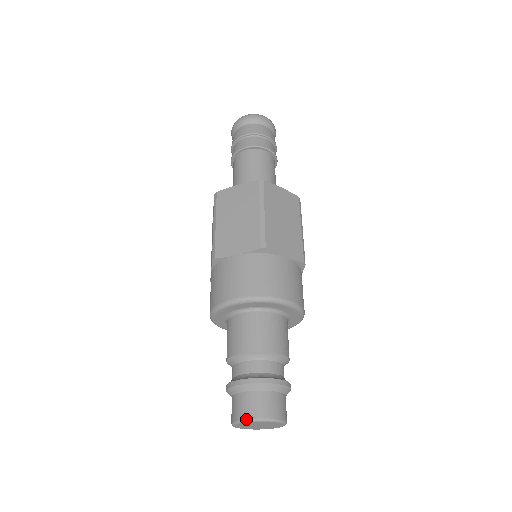
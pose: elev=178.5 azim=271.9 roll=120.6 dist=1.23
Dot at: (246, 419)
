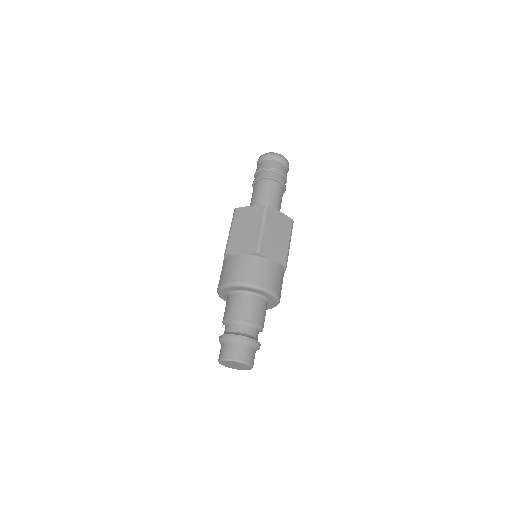
Dot at: (245, 362)
